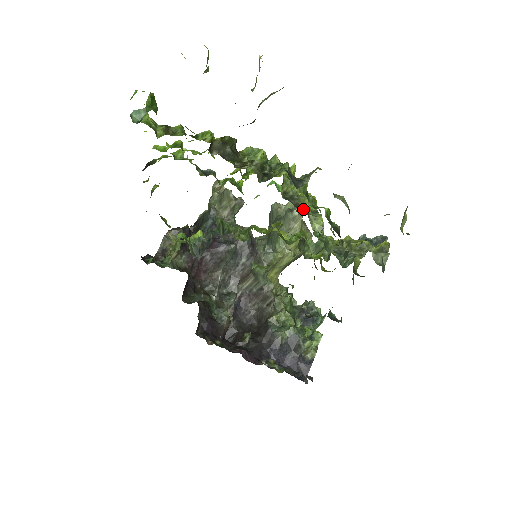
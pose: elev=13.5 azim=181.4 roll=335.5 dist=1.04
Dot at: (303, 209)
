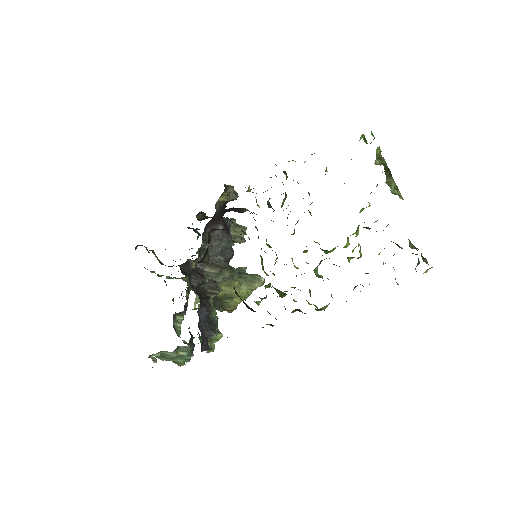
Dot at: occluded
